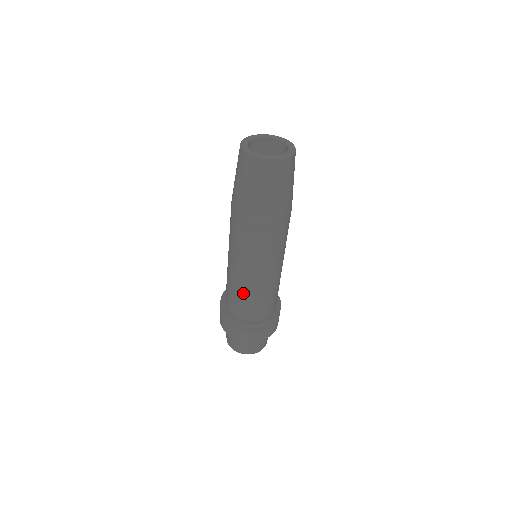
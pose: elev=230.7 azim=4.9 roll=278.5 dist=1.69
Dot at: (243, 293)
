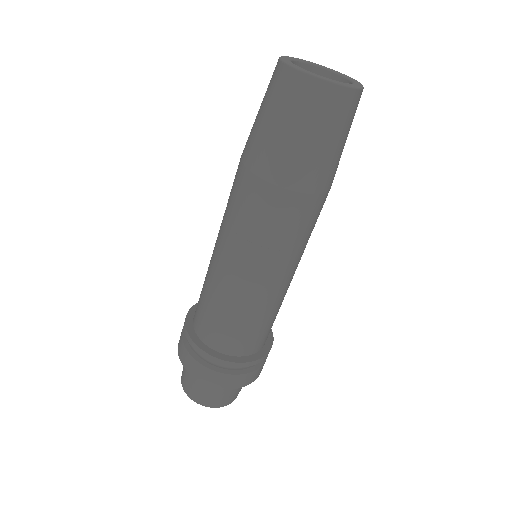
Dot at: (264, 315)
